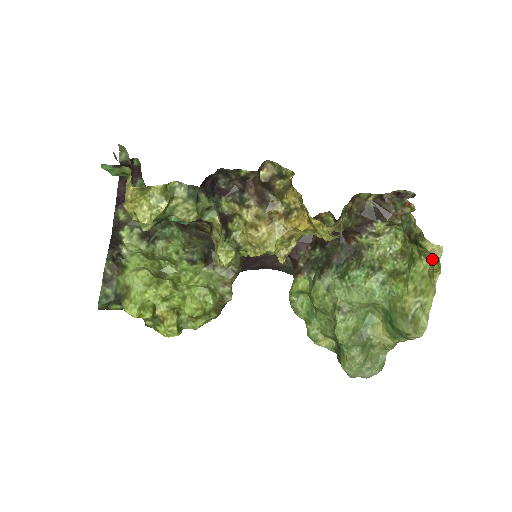
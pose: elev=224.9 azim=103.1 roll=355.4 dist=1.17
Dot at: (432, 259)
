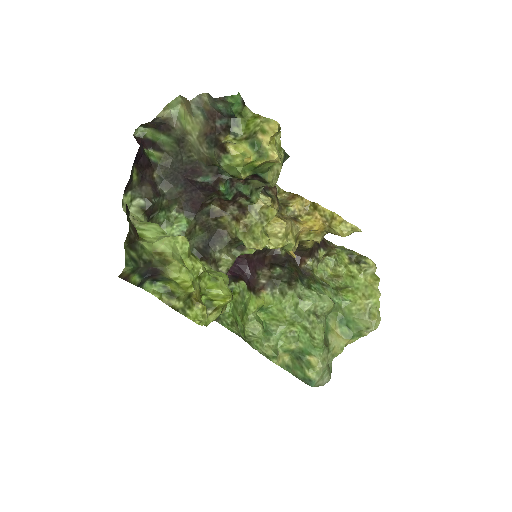
Dot at: (370, 273)
